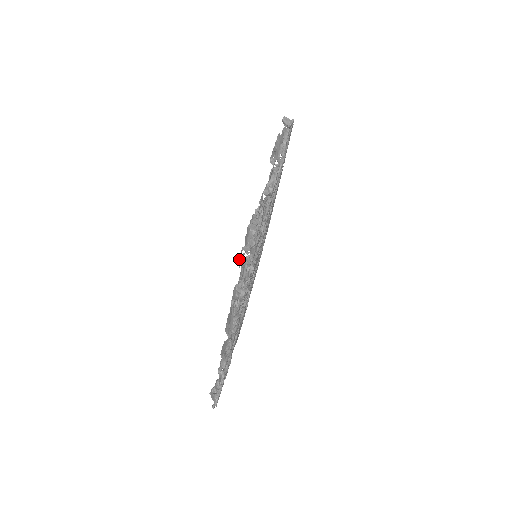
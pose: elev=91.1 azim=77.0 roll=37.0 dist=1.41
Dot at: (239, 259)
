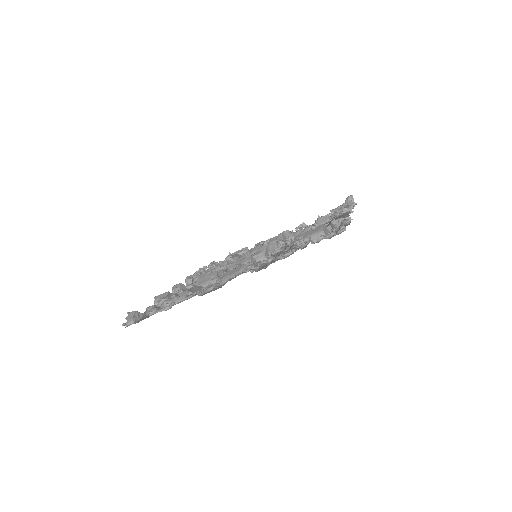
Dot at: (296, 240)
